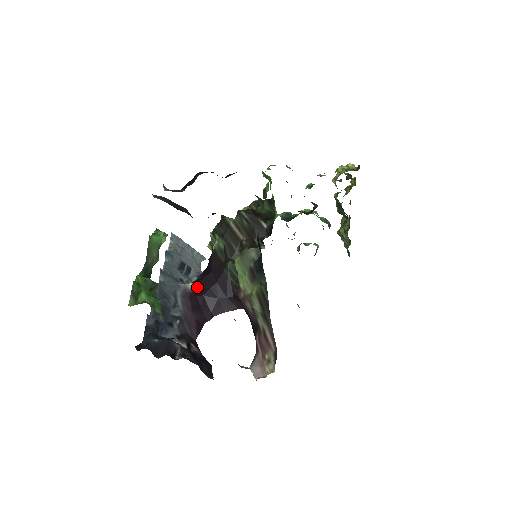
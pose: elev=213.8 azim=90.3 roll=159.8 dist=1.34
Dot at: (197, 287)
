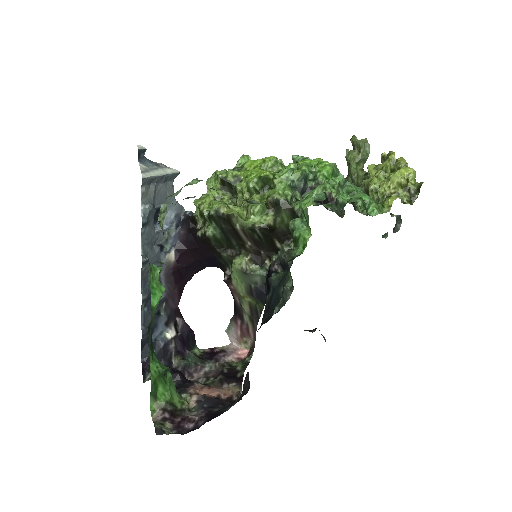
Dot at: (180, 257)
